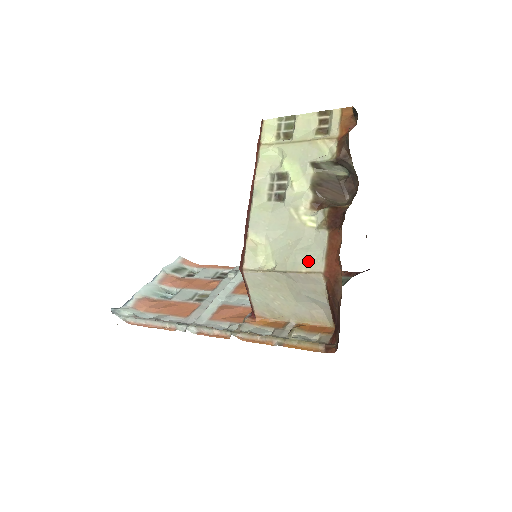
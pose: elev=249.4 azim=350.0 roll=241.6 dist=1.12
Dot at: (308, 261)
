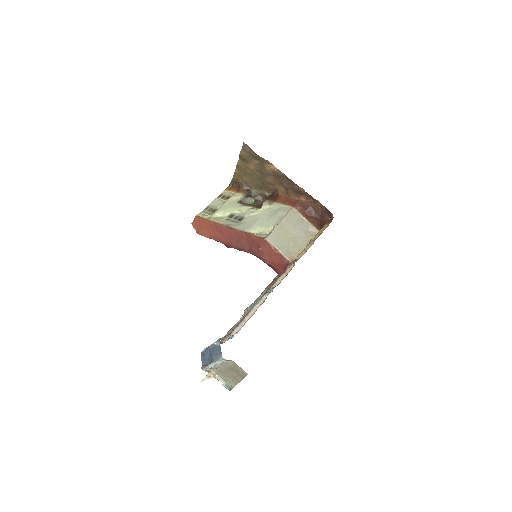
Dot at: (283, 212)
